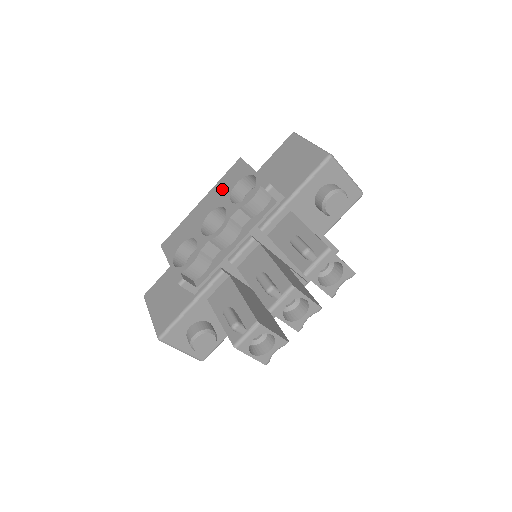
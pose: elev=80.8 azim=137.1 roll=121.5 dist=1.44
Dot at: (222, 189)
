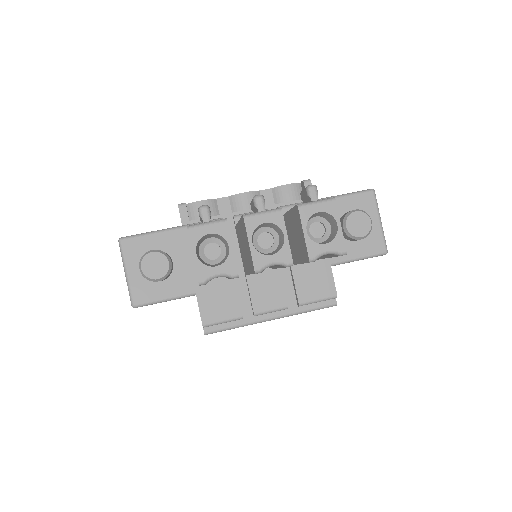
Dot at: occluded
